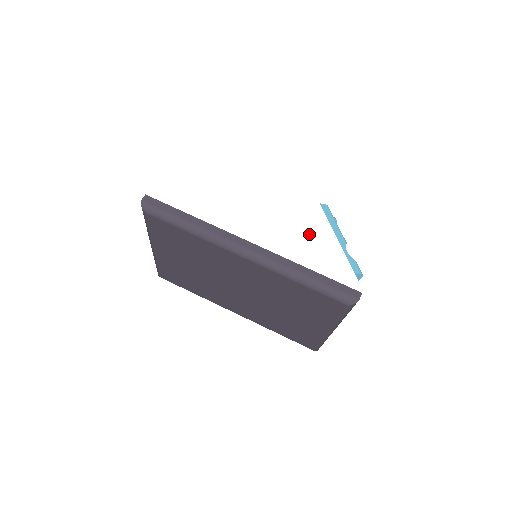
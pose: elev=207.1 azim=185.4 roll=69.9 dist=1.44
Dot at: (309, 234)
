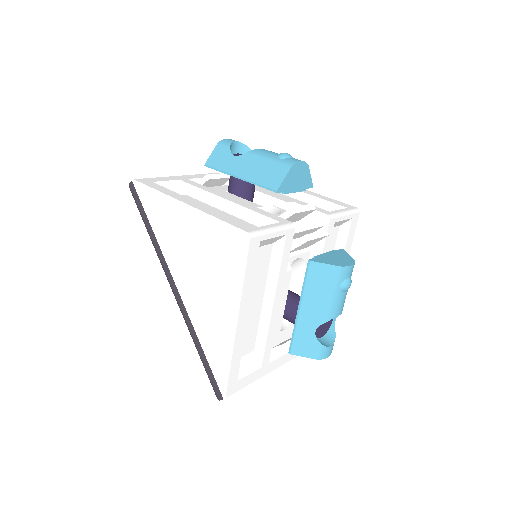
Dot at: (216, 321)
